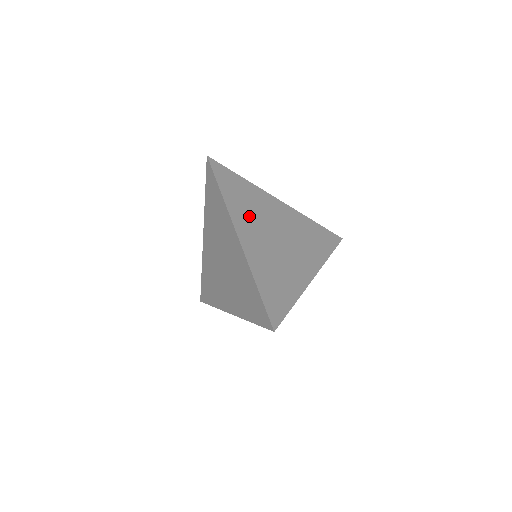
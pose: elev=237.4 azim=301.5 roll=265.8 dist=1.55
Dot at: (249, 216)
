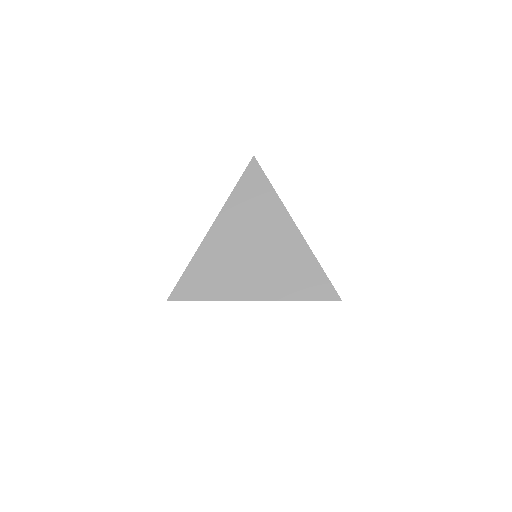
Dot at: occluded
